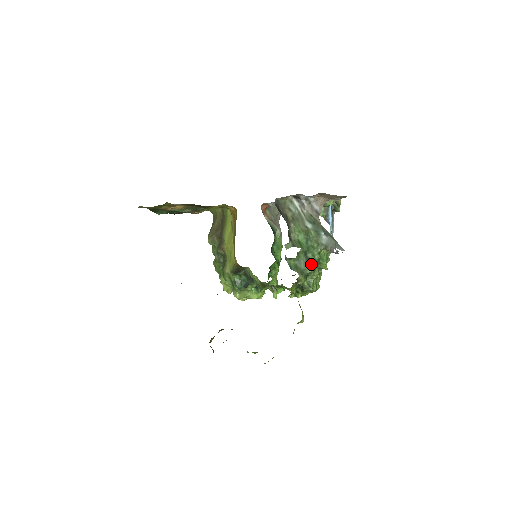
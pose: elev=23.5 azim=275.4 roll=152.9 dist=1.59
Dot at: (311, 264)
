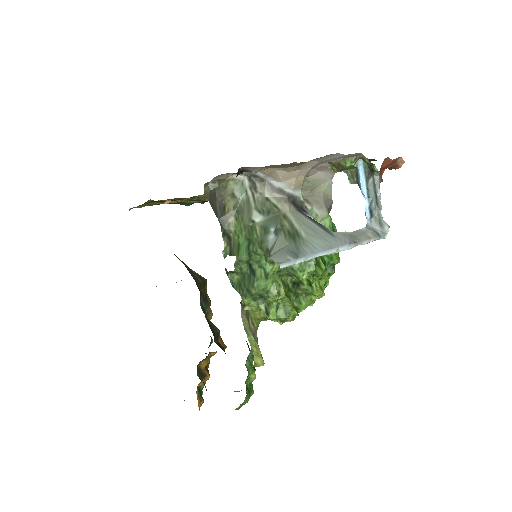
Dot at: (255, 281)
